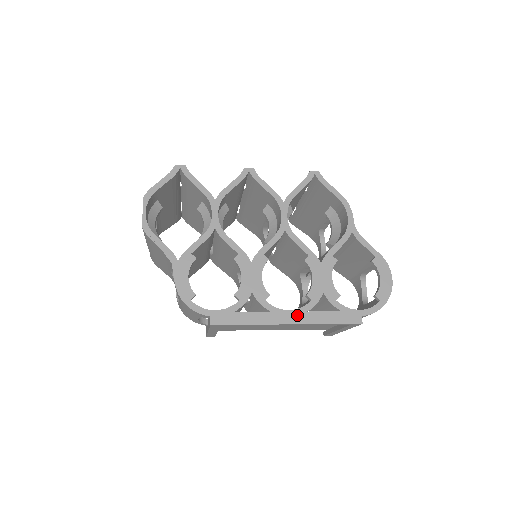
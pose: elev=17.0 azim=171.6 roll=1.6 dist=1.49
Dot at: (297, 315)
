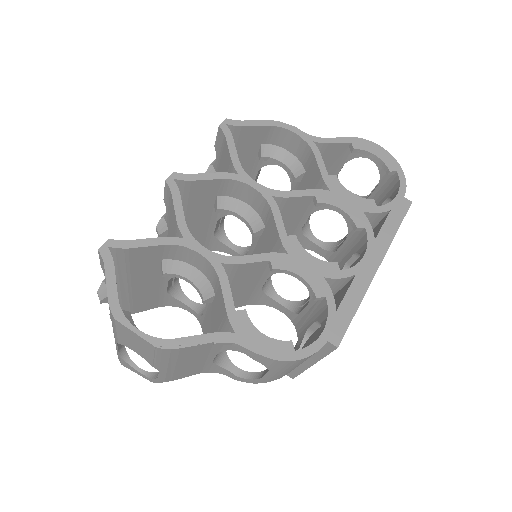
Dot at: (373, 252)
